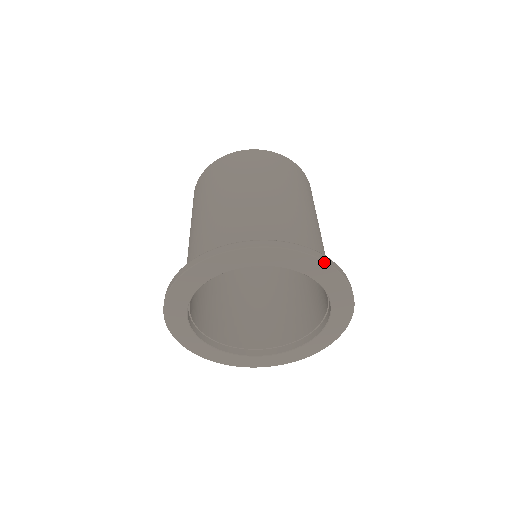
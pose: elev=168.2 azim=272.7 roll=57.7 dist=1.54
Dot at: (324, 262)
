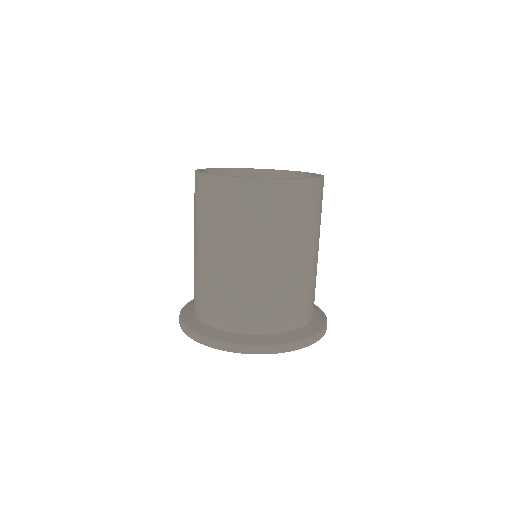
Dot at: occluded
